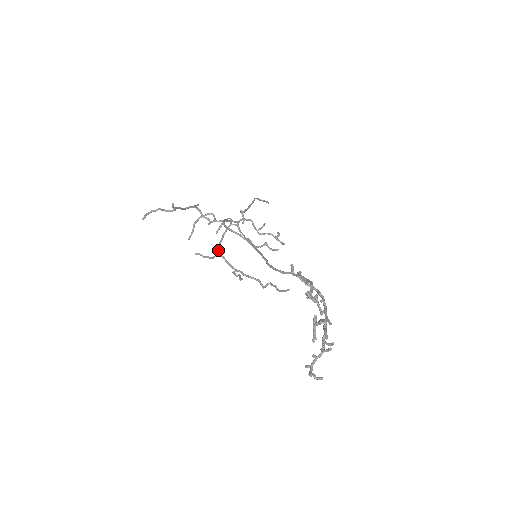
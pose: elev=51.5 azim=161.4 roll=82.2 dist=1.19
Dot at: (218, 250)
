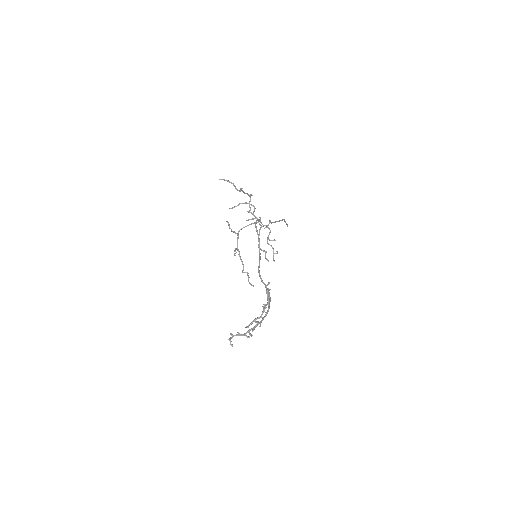
Dot at: (239, 230)
